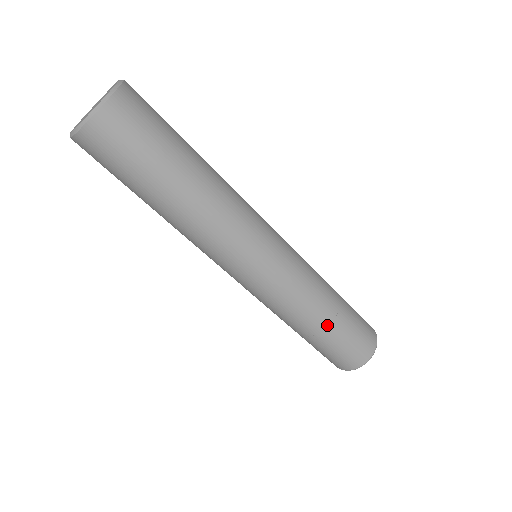
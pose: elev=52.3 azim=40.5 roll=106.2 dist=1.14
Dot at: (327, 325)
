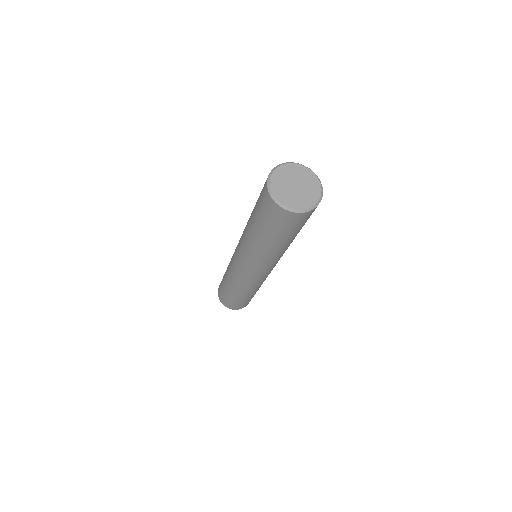
Dot at: occluded
